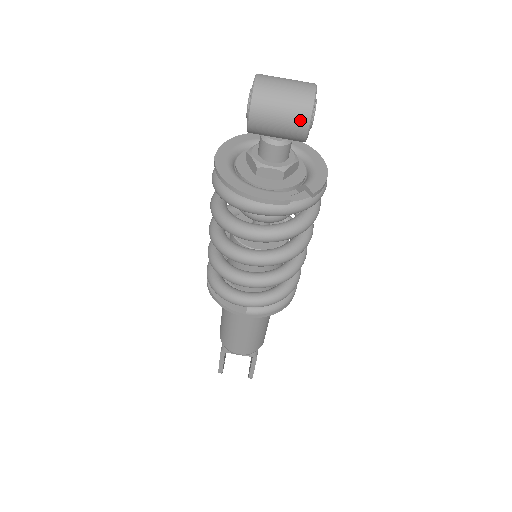
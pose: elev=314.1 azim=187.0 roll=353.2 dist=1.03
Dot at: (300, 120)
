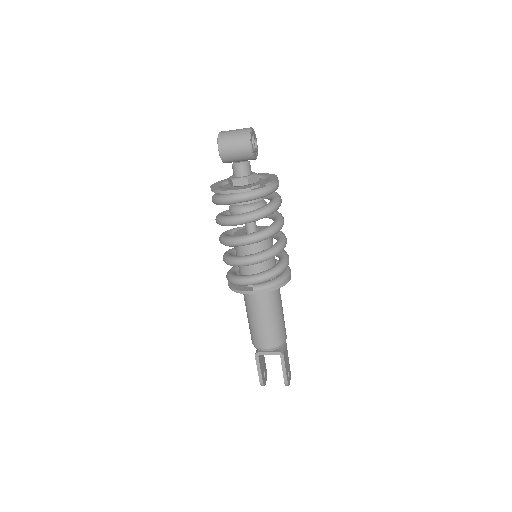
Dot at: (245, 143)
